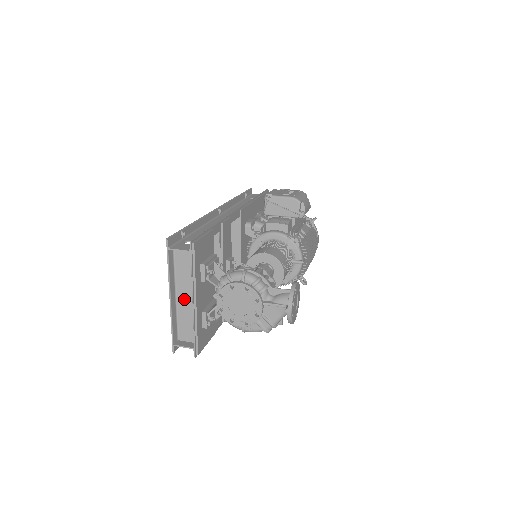
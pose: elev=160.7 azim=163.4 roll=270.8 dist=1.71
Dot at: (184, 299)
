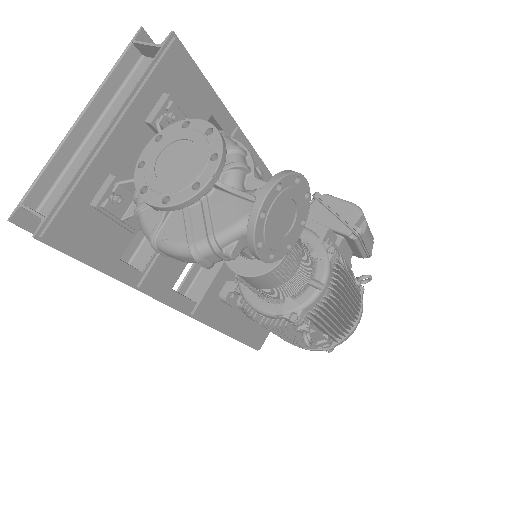
Dot at: occluded
